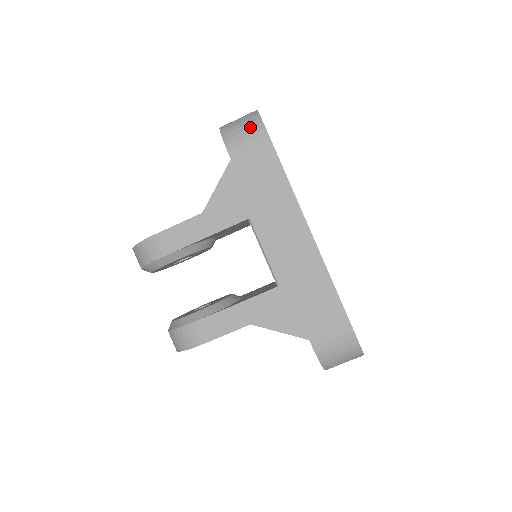
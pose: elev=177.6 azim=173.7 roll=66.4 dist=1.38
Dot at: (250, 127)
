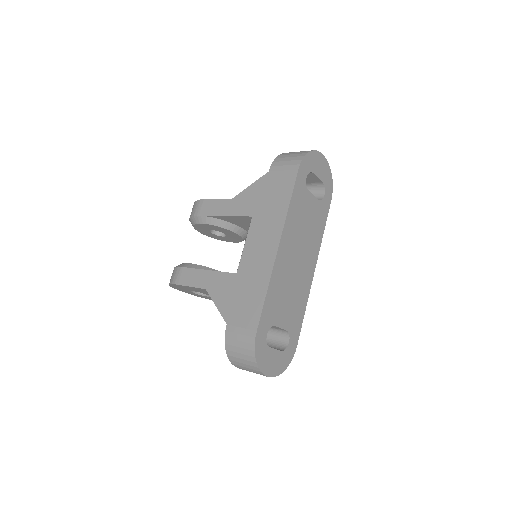
Dot at: (295, 156)
